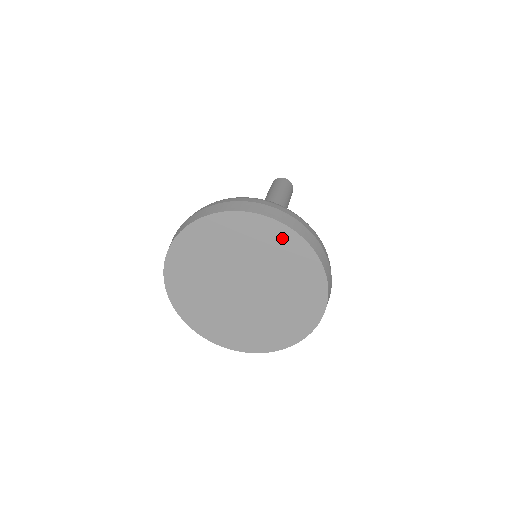
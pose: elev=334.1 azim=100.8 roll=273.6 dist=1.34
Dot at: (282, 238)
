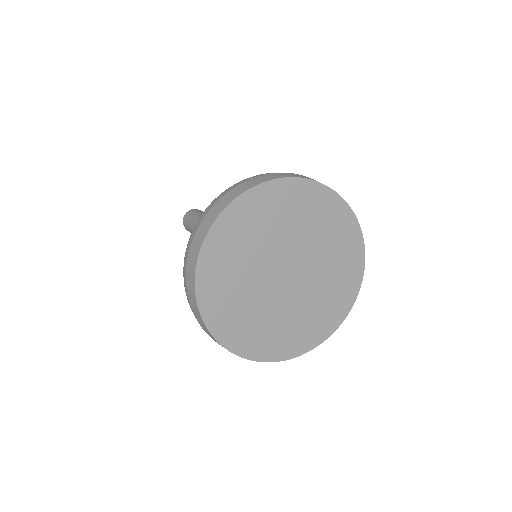
Dot at: (316, 198)
